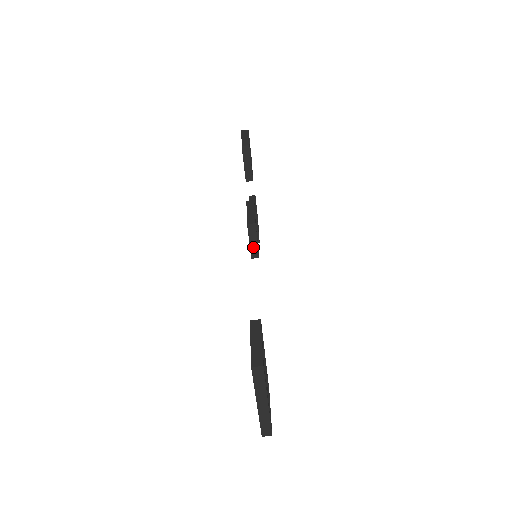
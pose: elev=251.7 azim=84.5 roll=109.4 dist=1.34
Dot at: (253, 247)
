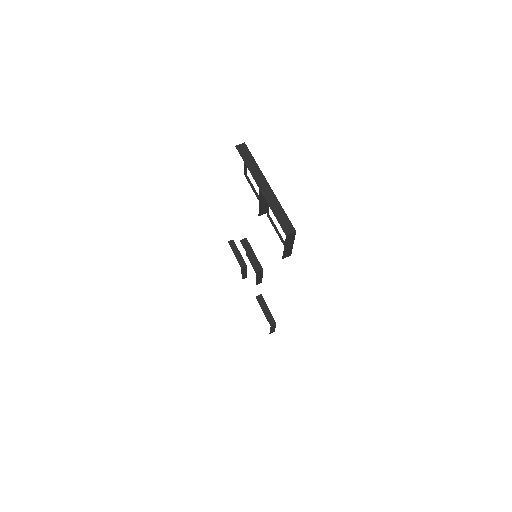
Dot at: (253, 260)
